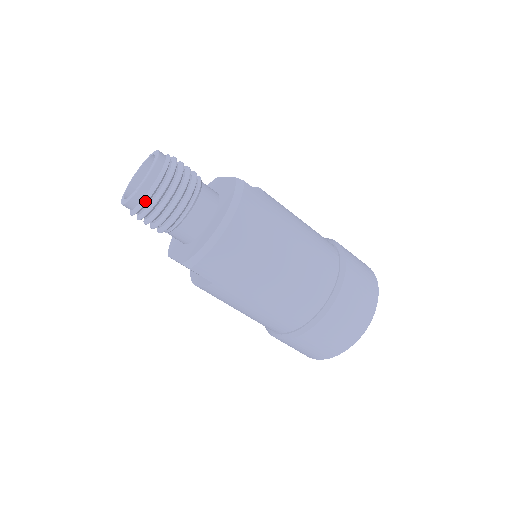
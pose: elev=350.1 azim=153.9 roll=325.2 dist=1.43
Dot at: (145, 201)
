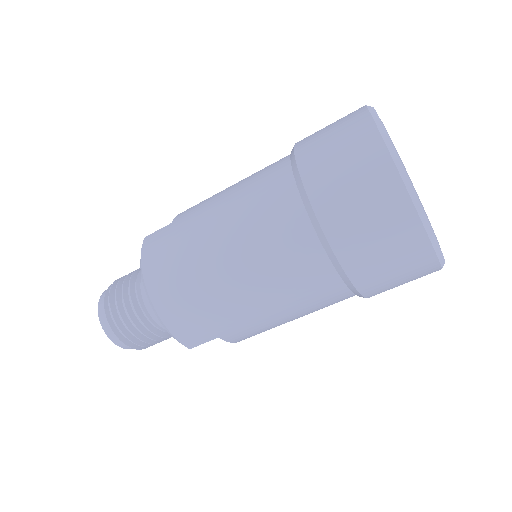
Dot at: (119, 339)
